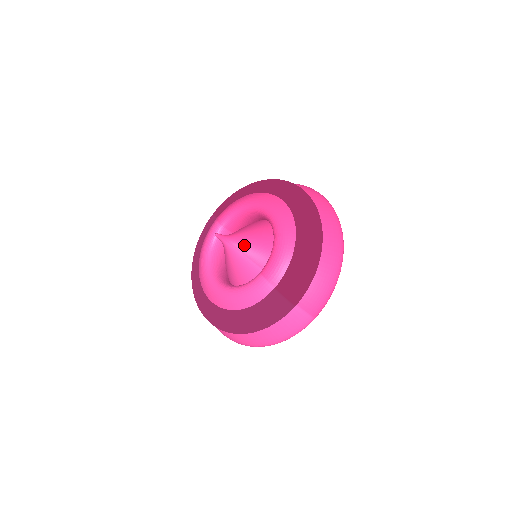
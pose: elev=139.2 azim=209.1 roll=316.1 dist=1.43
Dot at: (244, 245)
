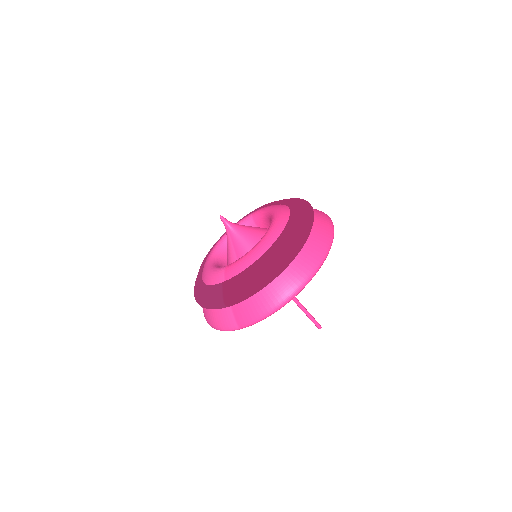
Dot at: (238, 238)
